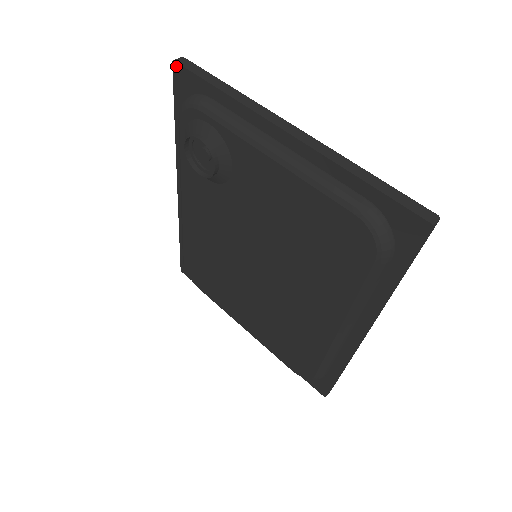
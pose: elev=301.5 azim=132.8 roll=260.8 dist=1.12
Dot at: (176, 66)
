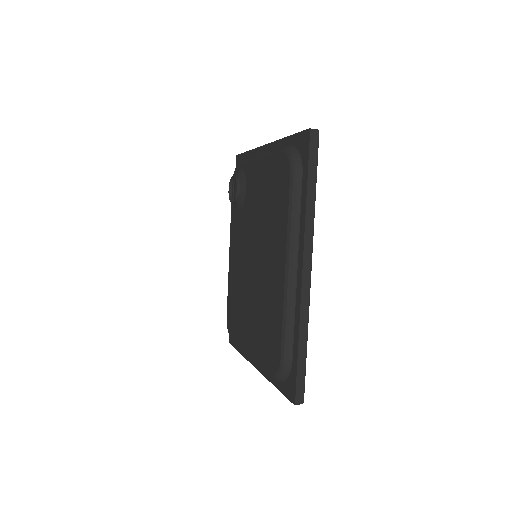
Dot at: (237, 157)
